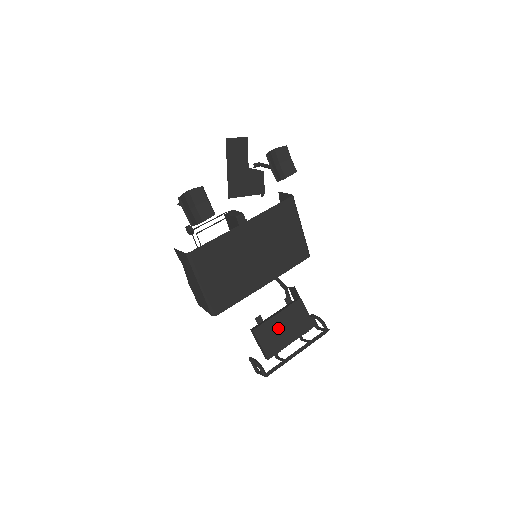
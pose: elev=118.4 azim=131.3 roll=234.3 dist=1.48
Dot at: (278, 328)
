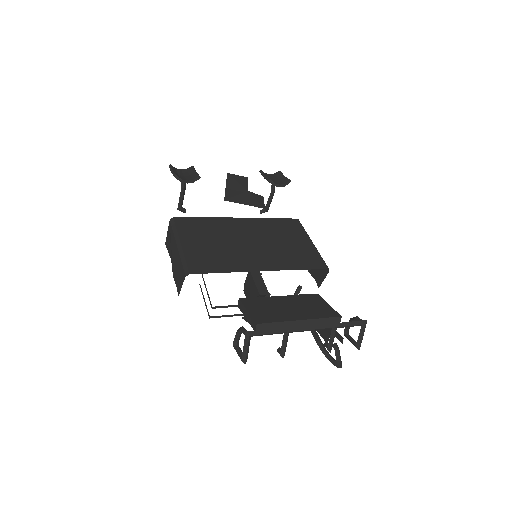
Dot at: (279, 305)
